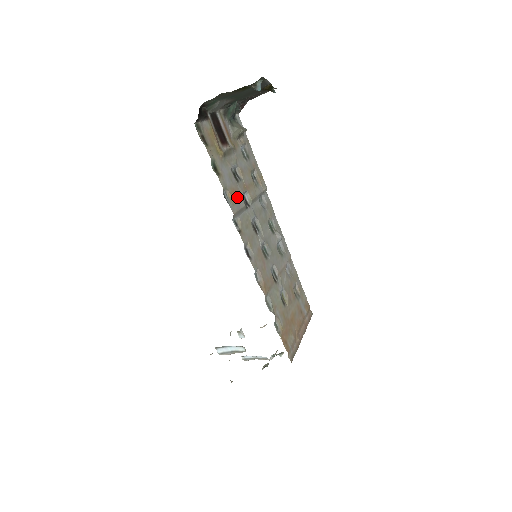
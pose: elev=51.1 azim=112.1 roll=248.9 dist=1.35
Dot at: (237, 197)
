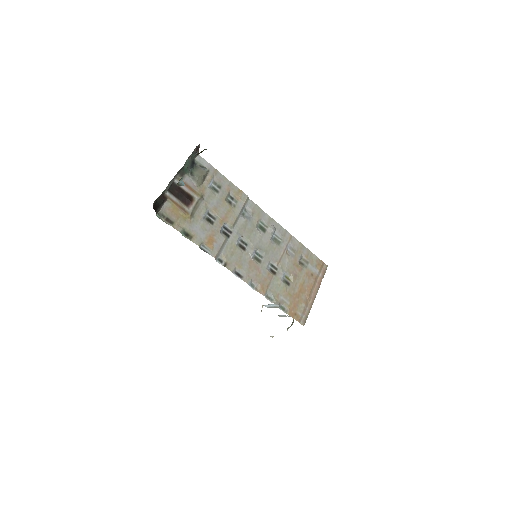
Dot at: (215, 239)
